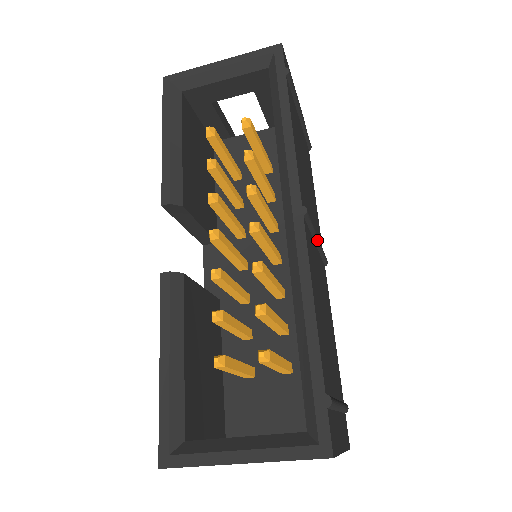
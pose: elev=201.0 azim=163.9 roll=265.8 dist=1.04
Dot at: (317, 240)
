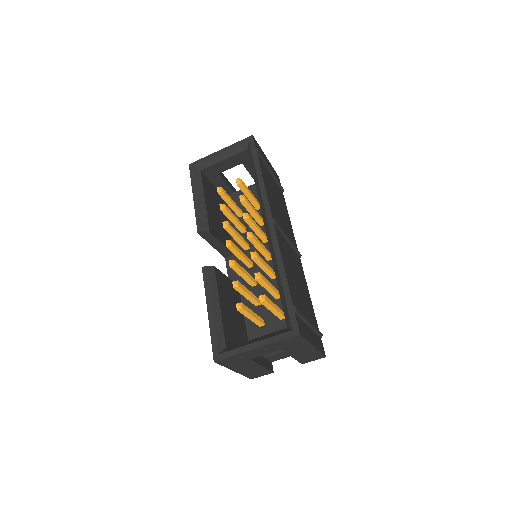
Dot at: (288, 239)
